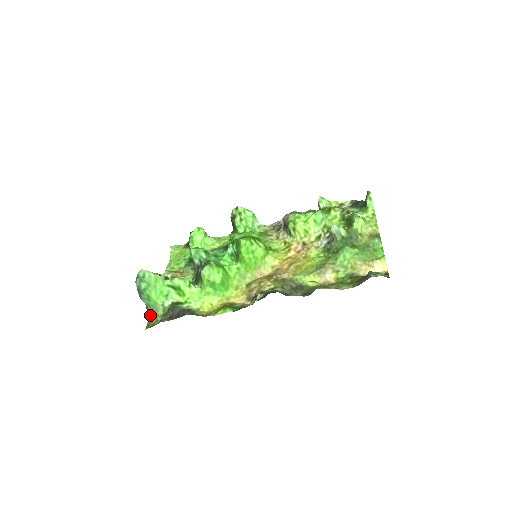
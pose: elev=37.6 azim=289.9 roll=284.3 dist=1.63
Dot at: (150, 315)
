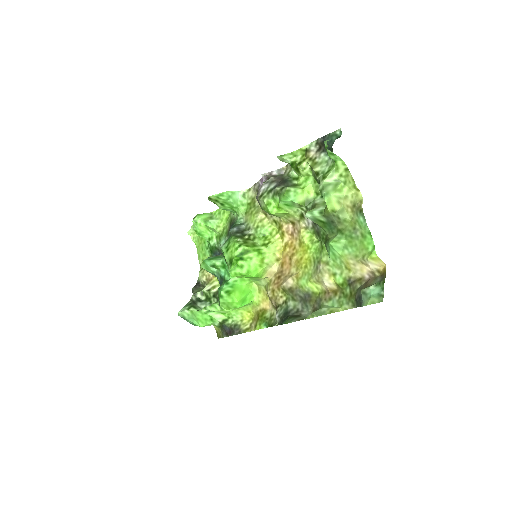
Dot at: occluded
